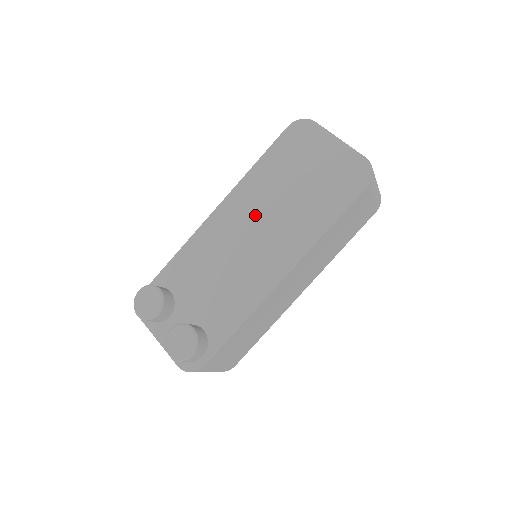
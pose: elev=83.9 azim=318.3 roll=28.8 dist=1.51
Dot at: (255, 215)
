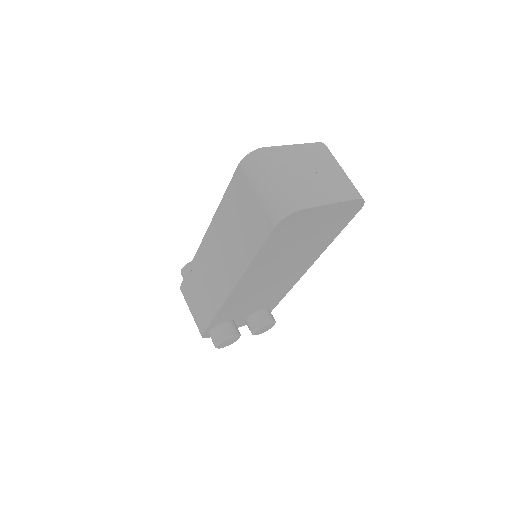
Dot at: (272, 271)
